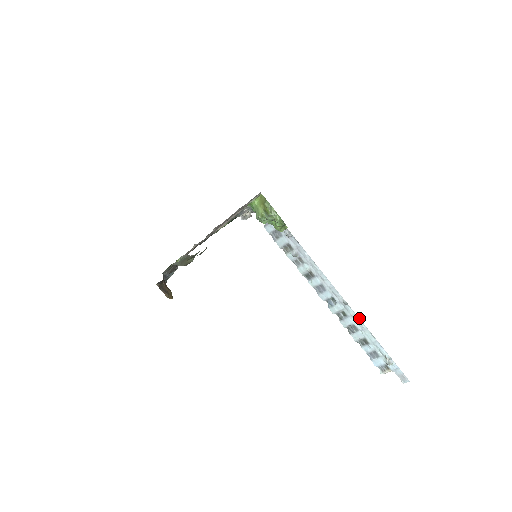
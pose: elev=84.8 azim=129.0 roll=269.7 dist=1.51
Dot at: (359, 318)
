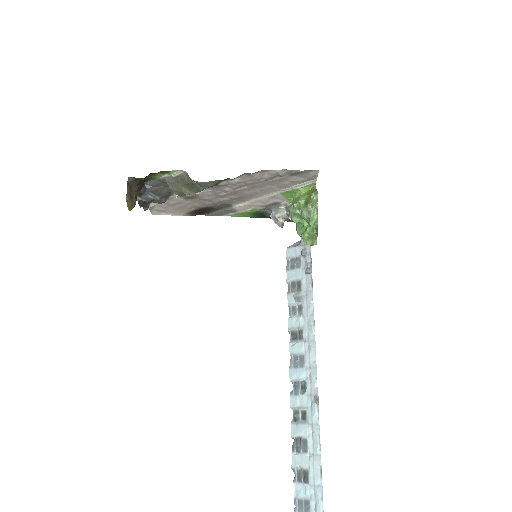
Dot at: occluded
